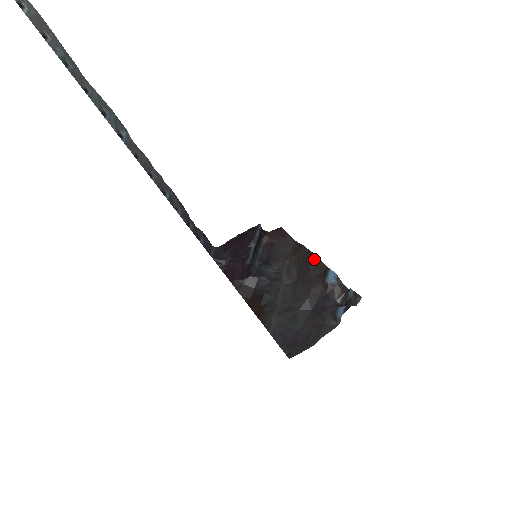
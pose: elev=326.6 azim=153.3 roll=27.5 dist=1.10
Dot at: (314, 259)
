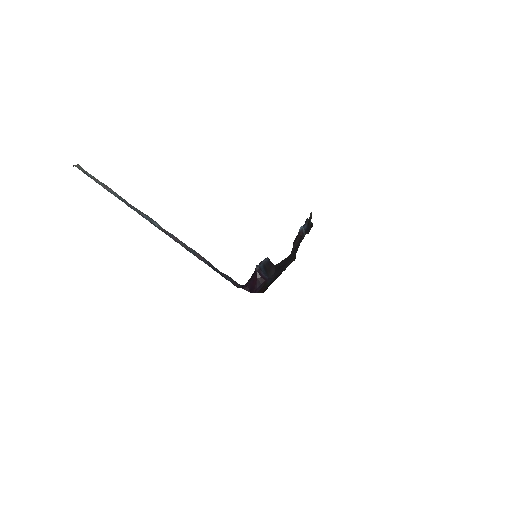
Dot at: occluded
